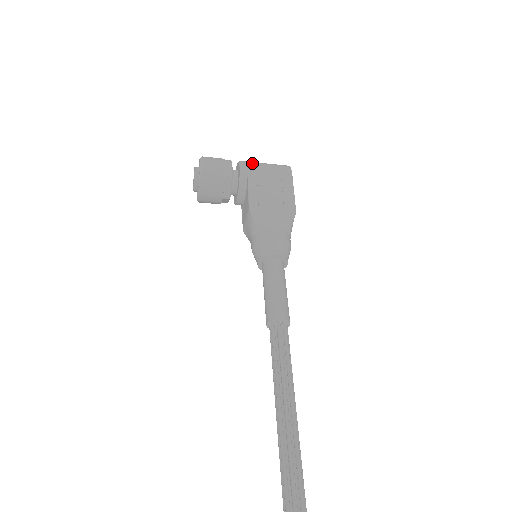
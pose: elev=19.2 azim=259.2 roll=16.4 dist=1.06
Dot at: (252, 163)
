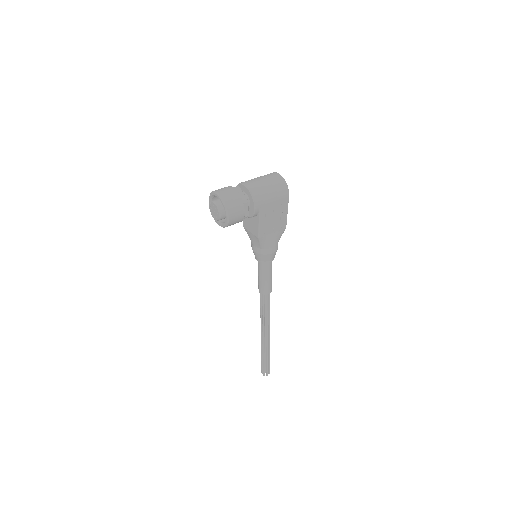
Dot at: (263, 198)
